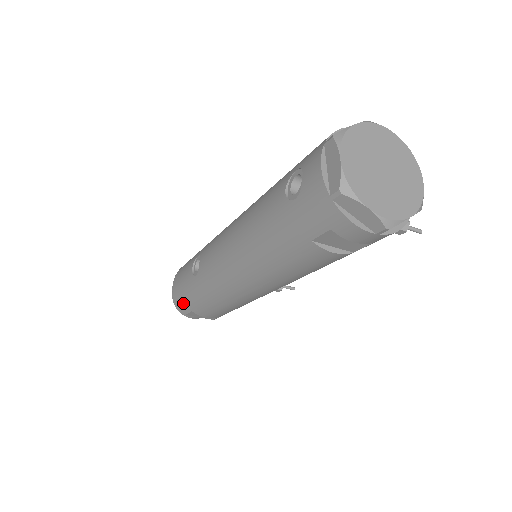
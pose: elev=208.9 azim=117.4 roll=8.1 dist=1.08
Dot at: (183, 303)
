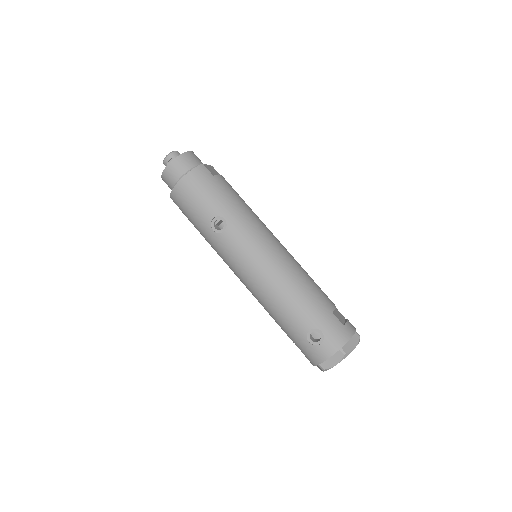
Dot at: (180, 204)
